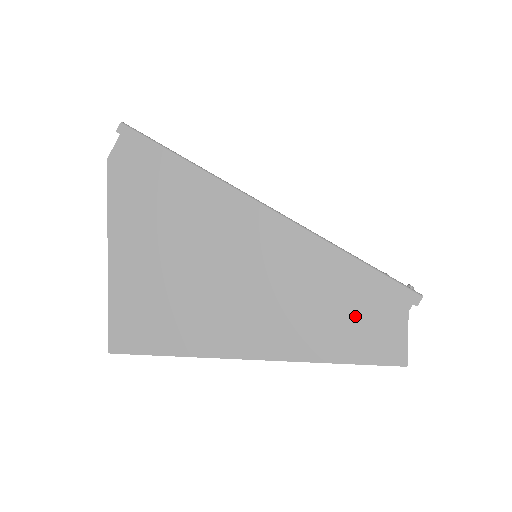
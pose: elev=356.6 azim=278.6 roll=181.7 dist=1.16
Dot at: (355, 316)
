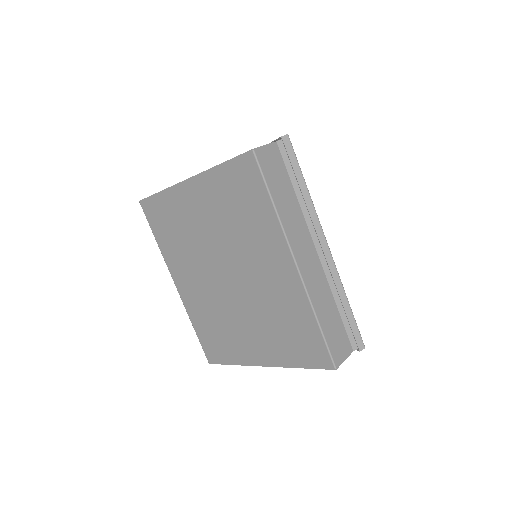
Dot at: occluded
